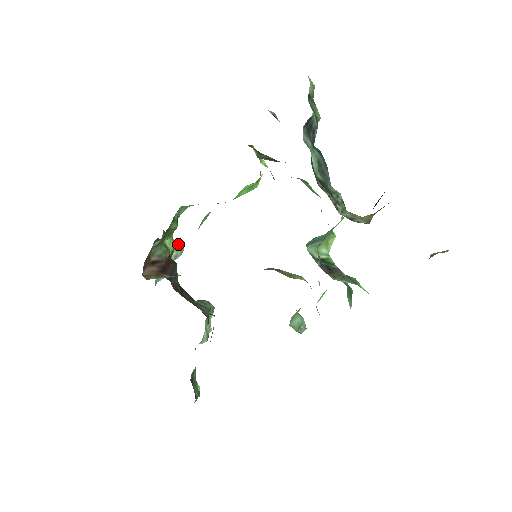
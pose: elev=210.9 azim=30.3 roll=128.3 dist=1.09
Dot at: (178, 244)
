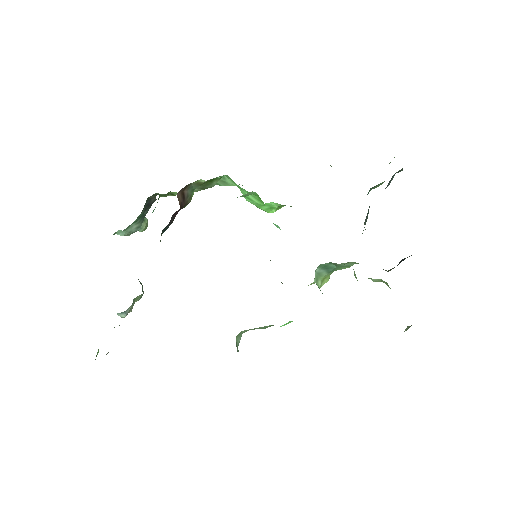
Dot at: occluded
